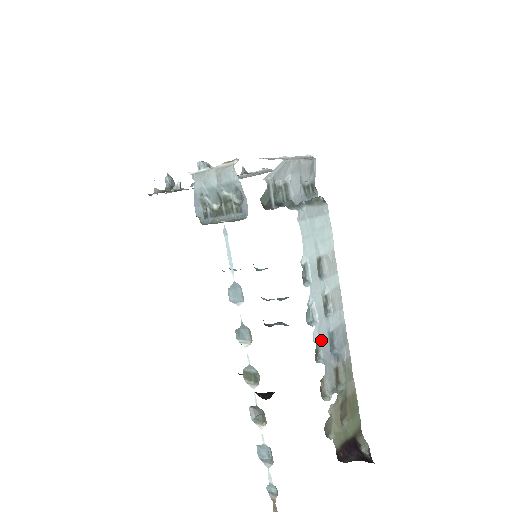
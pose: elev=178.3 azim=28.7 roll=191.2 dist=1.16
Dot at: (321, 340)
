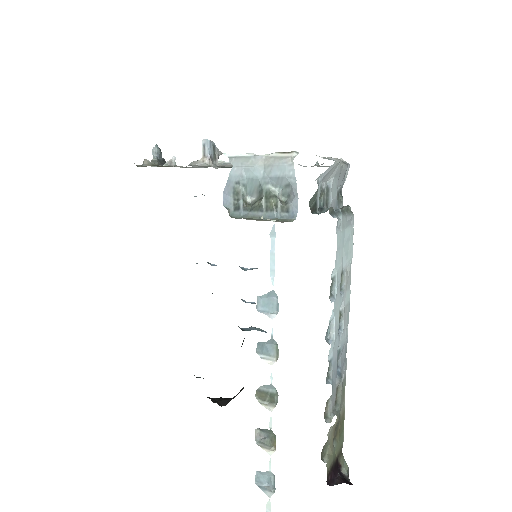
Dot at: (333, 359)
